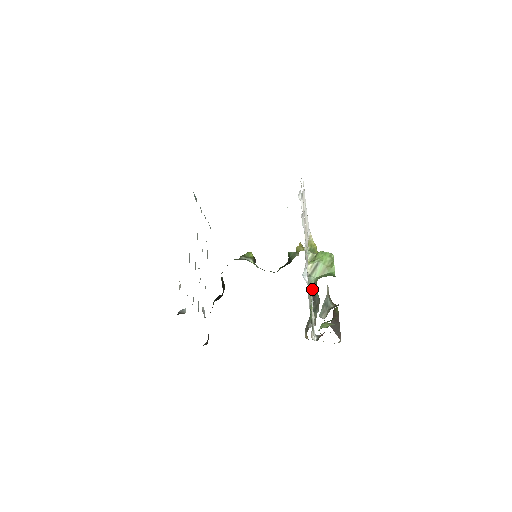
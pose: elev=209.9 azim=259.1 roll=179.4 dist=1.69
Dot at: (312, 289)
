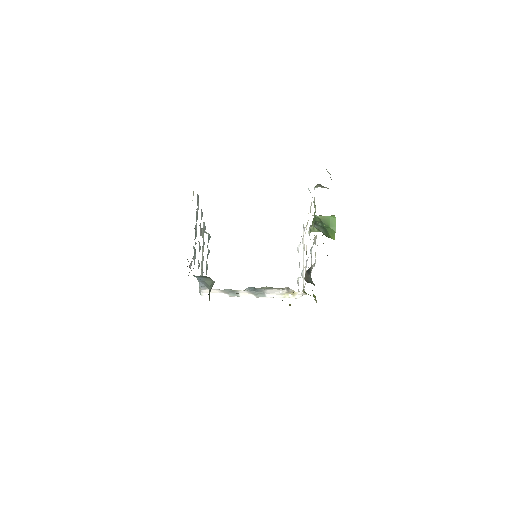
Dot at: occluded
